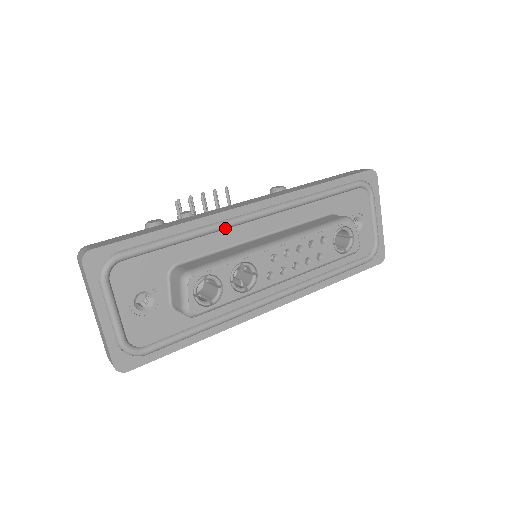
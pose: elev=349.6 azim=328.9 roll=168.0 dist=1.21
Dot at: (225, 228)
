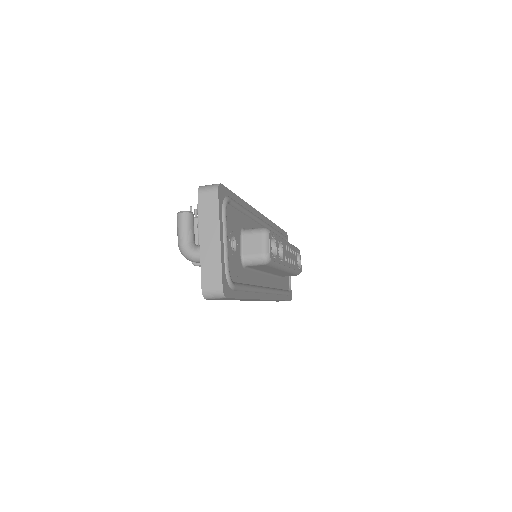
Dot at: (256, 221)
